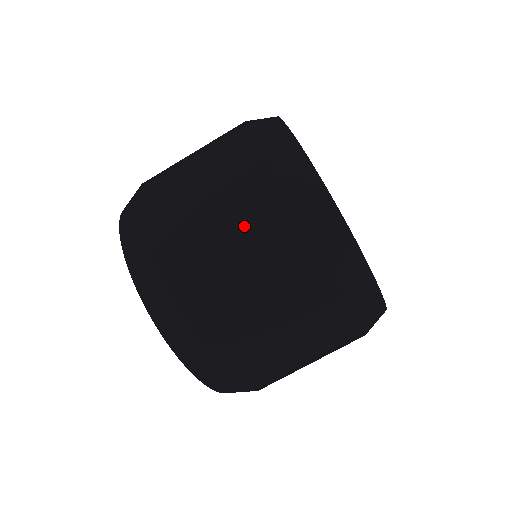
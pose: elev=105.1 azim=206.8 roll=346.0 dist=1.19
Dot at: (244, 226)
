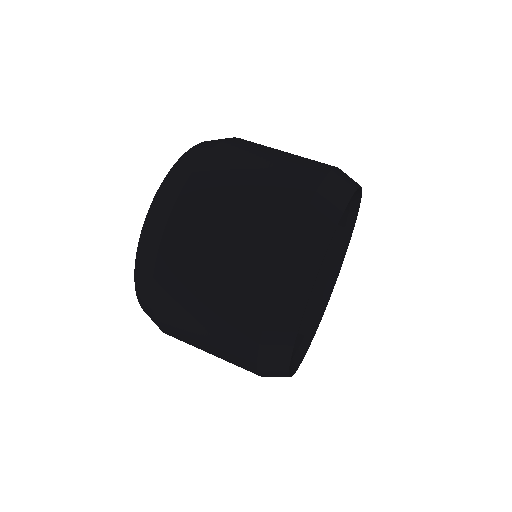
Dot at: (263, 199)
